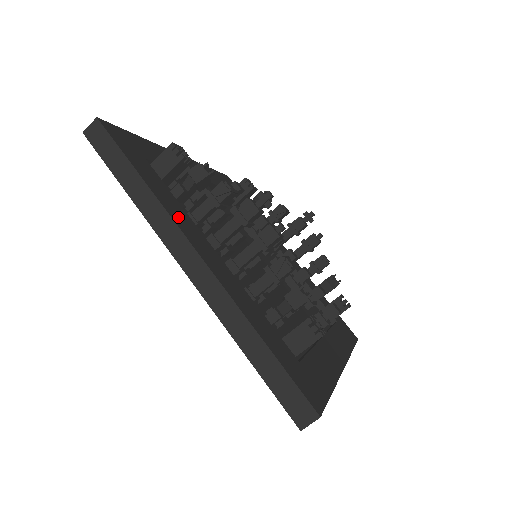
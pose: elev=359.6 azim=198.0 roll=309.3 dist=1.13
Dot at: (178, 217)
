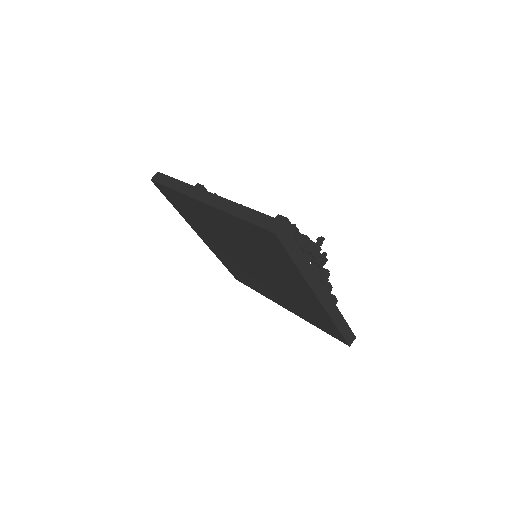
Dot at: occluded
